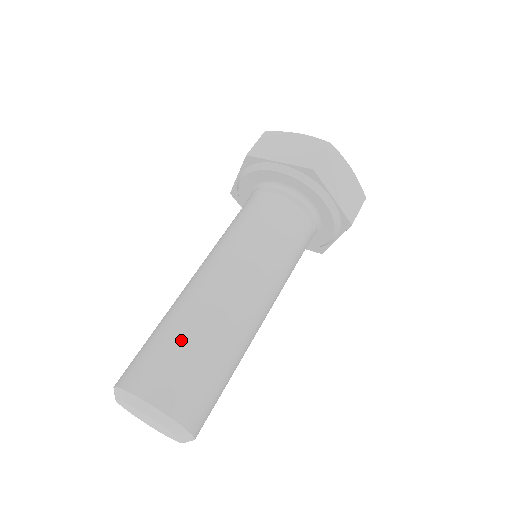
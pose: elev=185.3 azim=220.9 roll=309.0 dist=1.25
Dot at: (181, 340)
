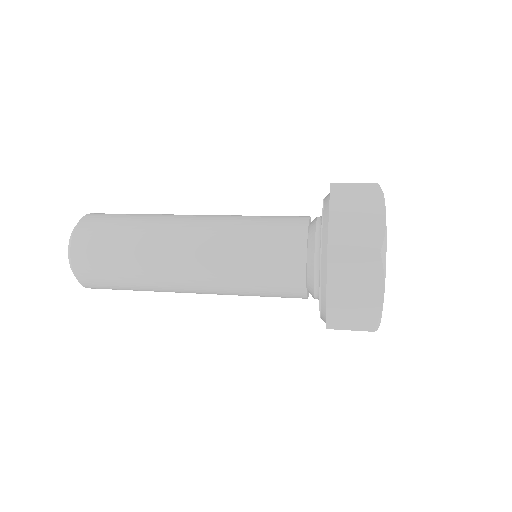
Dot at: occluded
